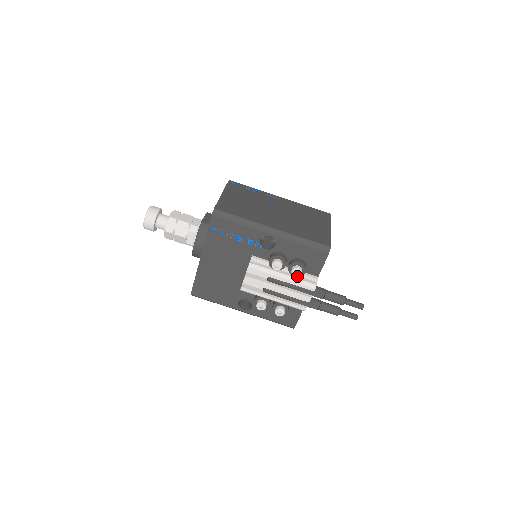
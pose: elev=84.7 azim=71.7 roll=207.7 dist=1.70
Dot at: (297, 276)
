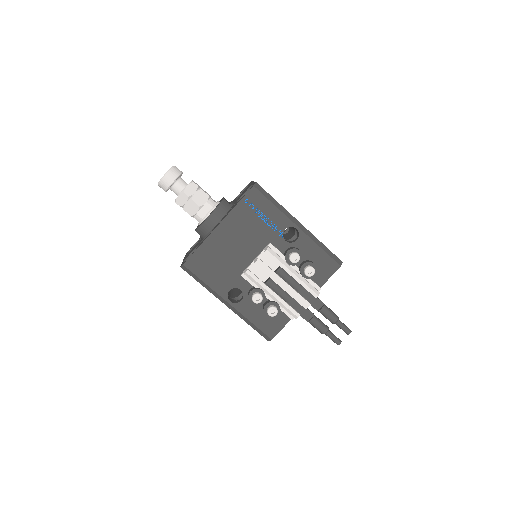
Dot at: (309, 275)
